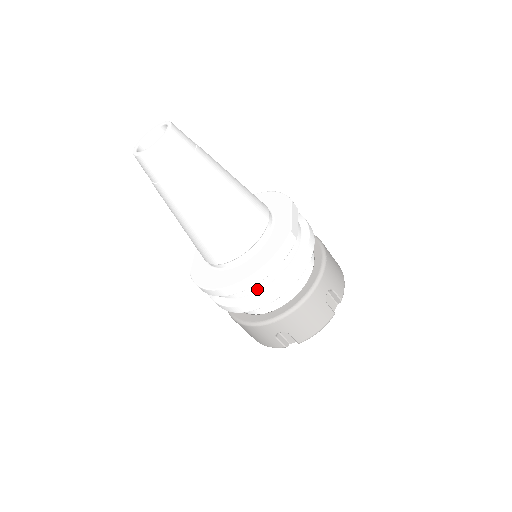
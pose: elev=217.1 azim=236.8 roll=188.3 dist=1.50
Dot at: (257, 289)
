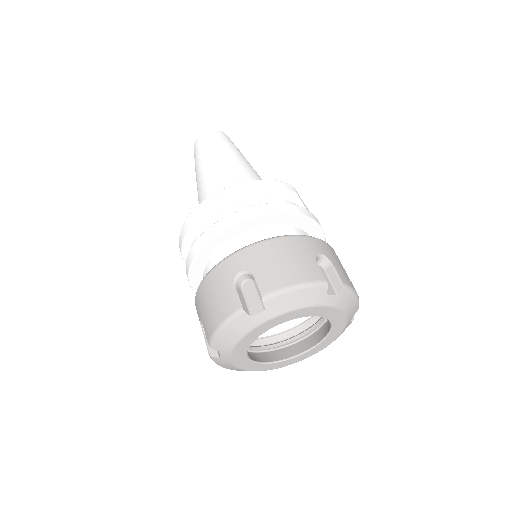
Dot at: occluded
